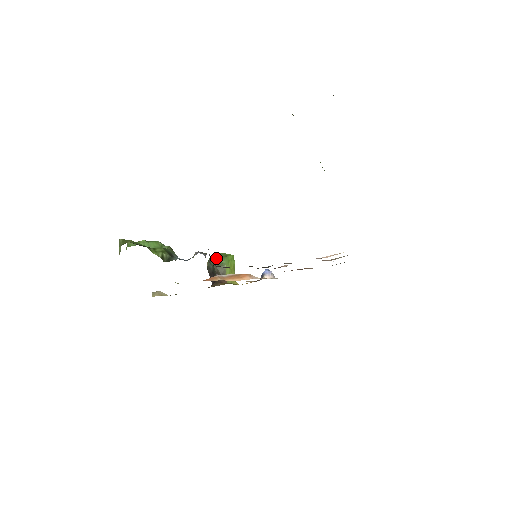
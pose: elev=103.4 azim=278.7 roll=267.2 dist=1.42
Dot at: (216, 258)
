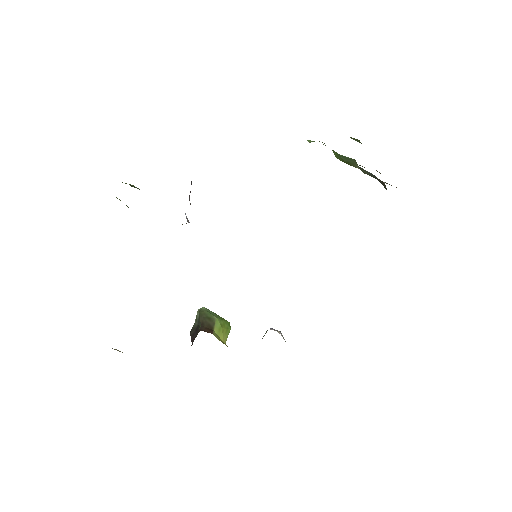
Dot at: (205, 308)
